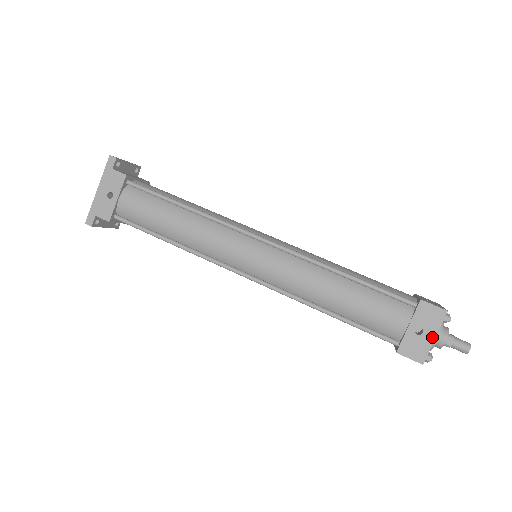
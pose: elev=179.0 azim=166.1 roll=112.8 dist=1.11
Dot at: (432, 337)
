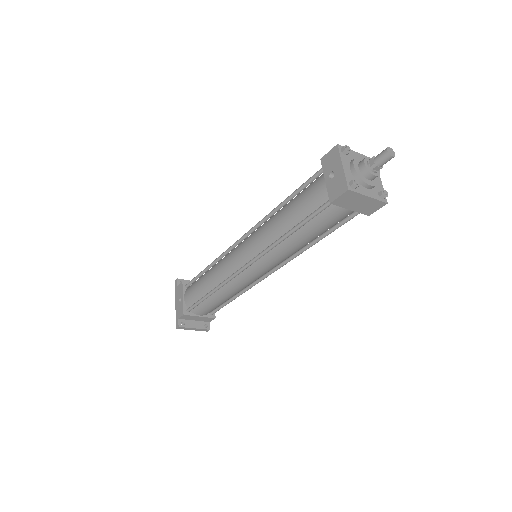
Dot at: (341, 168)
